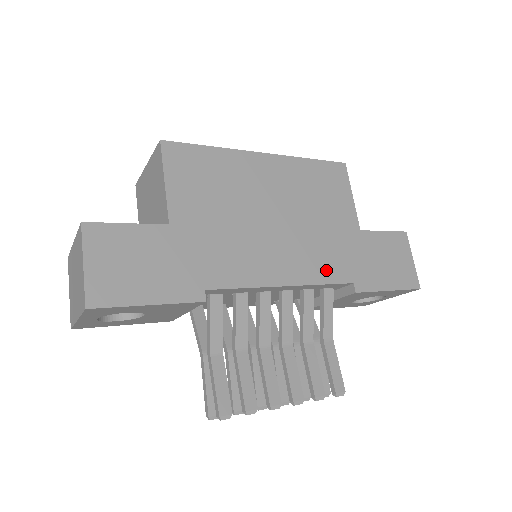
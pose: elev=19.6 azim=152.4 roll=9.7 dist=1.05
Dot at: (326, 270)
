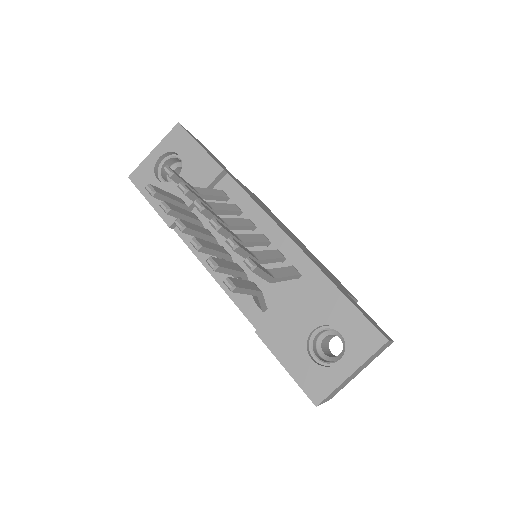
Dot at: (305, 252)
